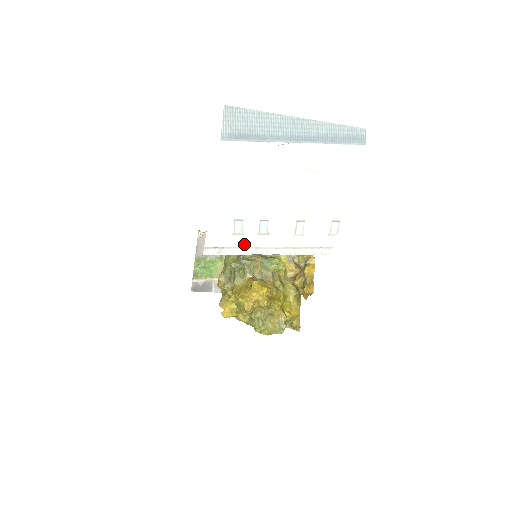
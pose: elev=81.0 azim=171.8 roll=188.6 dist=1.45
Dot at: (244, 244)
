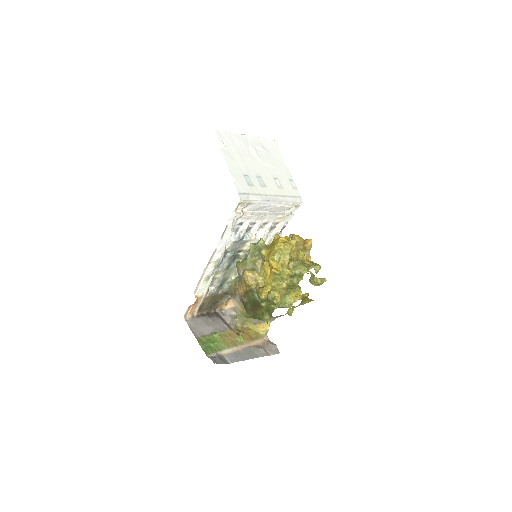
Dot at: (258, 192)
